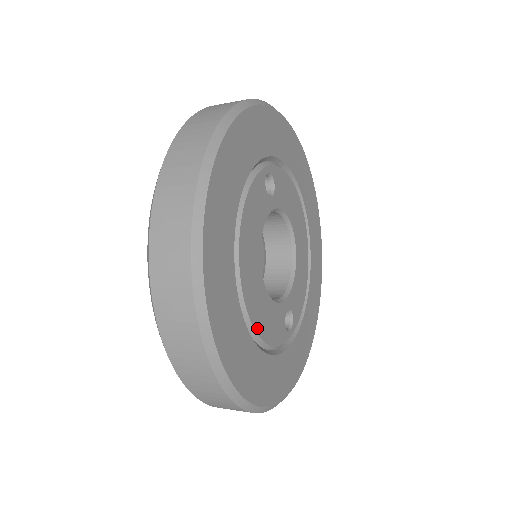
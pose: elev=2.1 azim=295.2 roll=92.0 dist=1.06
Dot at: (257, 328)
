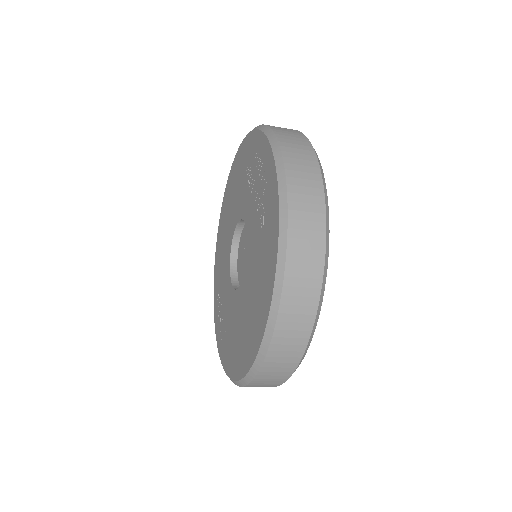
Dot at: occluded
